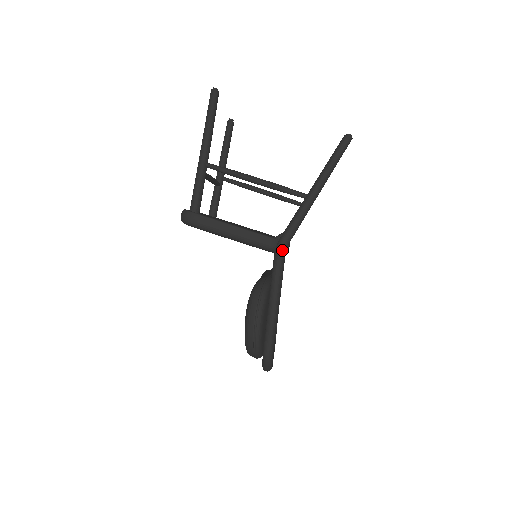
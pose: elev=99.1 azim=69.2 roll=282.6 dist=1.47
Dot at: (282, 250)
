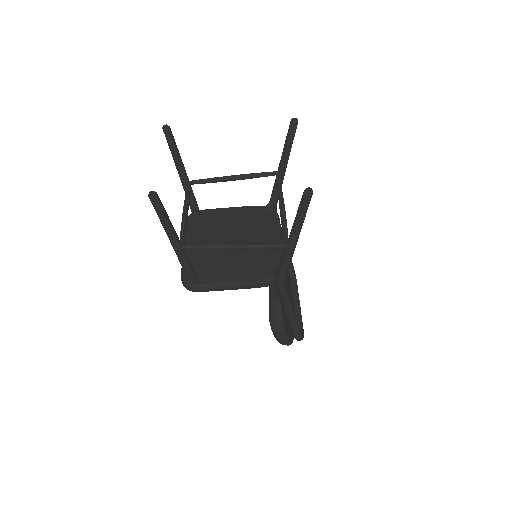
Dot at: (282, 287)
